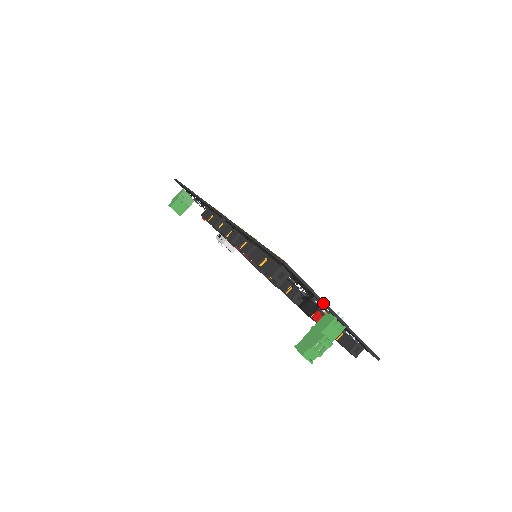
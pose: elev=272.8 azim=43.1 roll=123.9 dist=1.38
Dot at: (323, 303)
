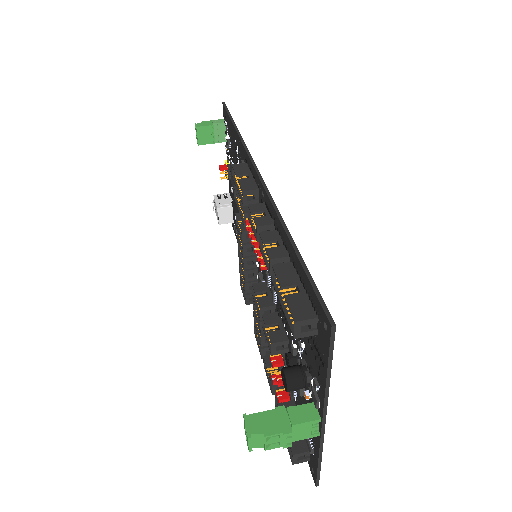
Dot at: (326, 397)
